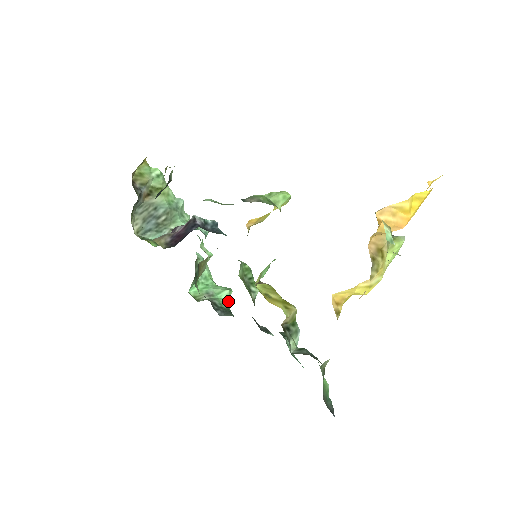
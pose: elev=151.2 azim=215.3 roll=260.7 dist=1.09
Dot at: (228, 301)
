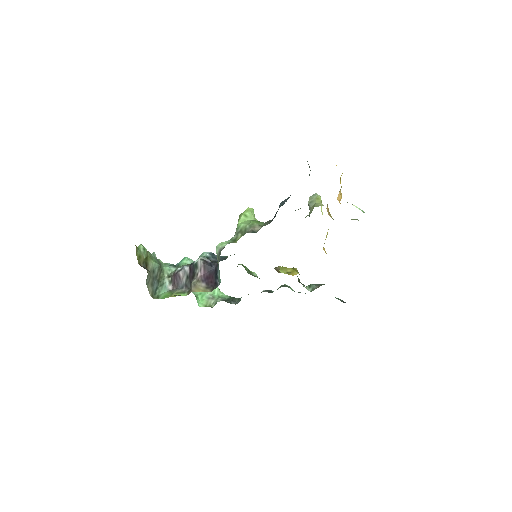
Dot at: (223, 293)
